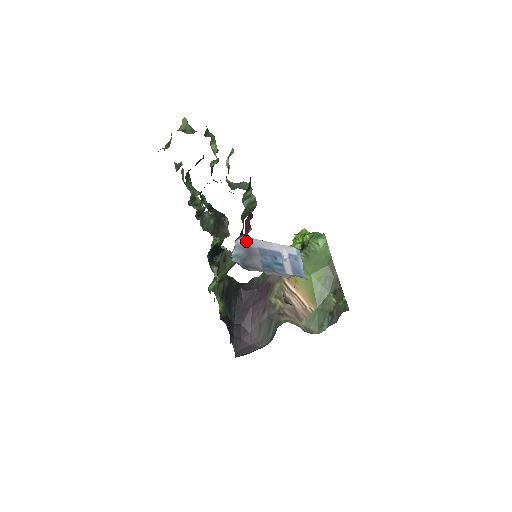
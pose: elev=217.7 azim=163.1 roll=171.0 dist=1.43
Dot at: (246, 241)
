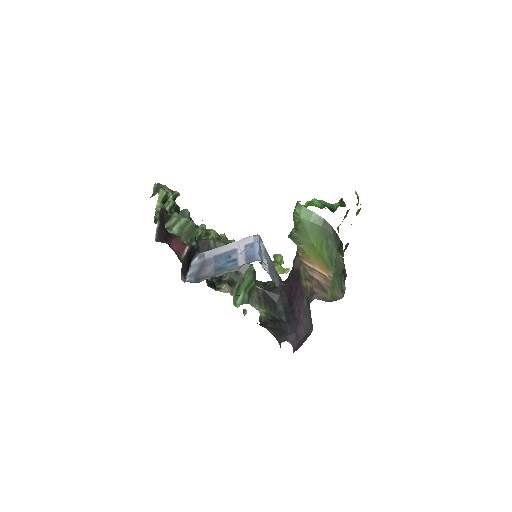
Dot at: (202, 257)
